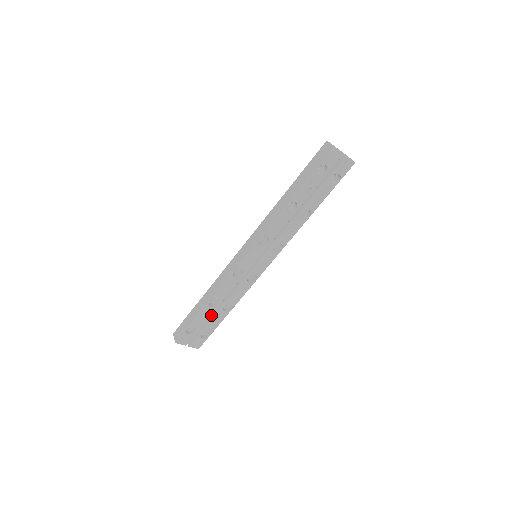
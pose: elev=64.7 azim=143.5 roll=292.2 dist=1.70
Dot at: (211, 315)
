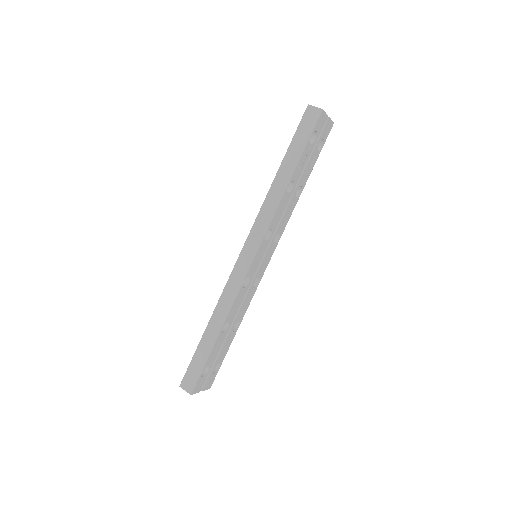
Dot at: occluded
